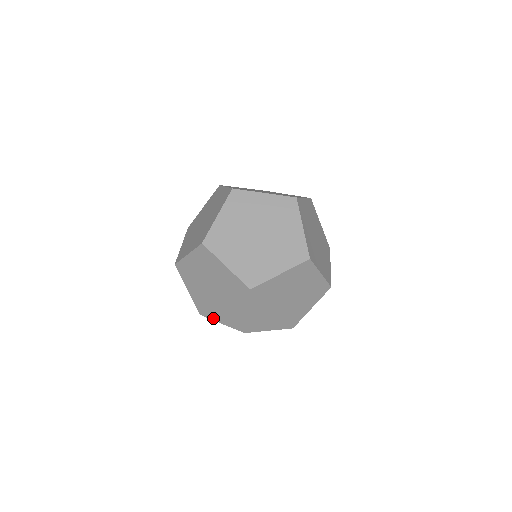
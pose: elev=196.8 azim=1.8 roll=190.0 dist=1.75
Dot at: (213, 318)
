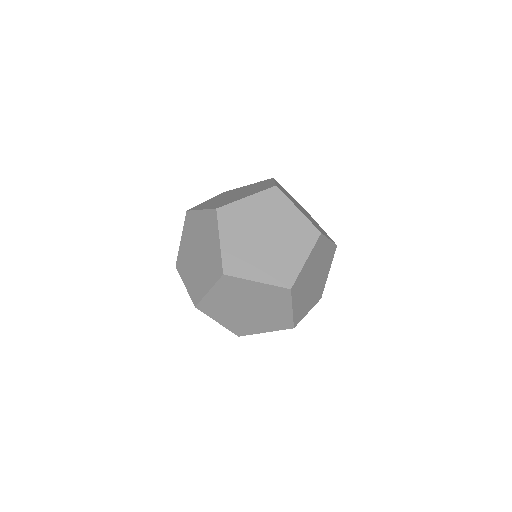
Dot at: (212, 316)
